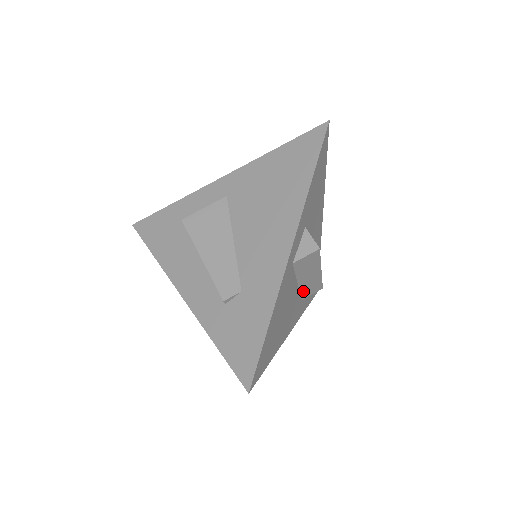
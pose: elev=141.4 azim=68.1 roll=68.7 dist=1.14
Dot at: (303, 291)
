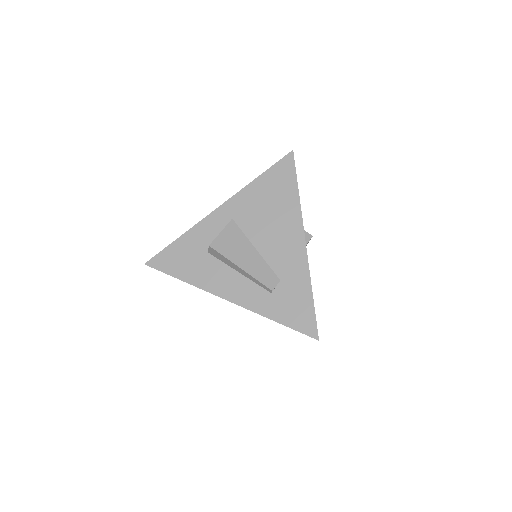
Dot at: occluded
